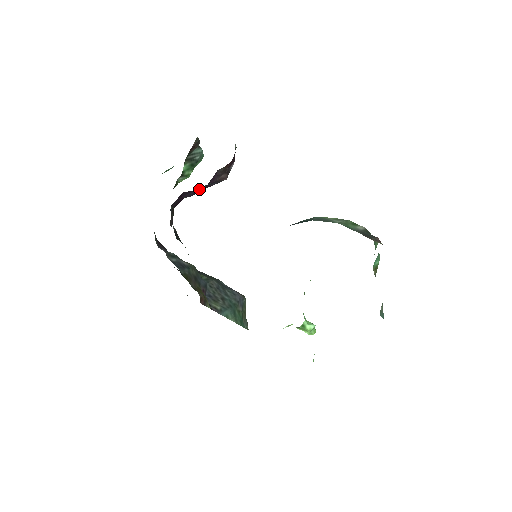
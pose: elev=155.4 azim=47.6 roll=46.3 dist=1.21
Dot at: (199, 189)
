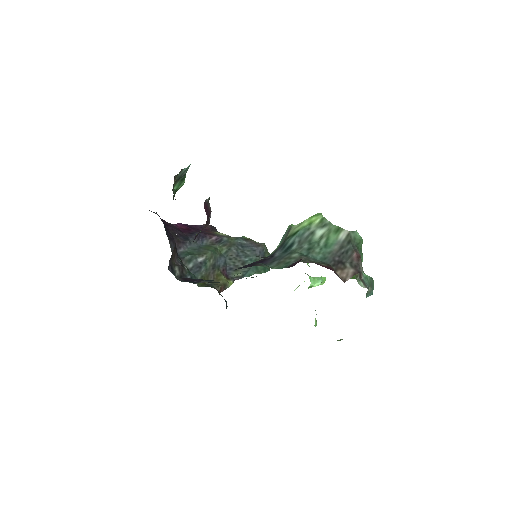
Dot at: occluded
